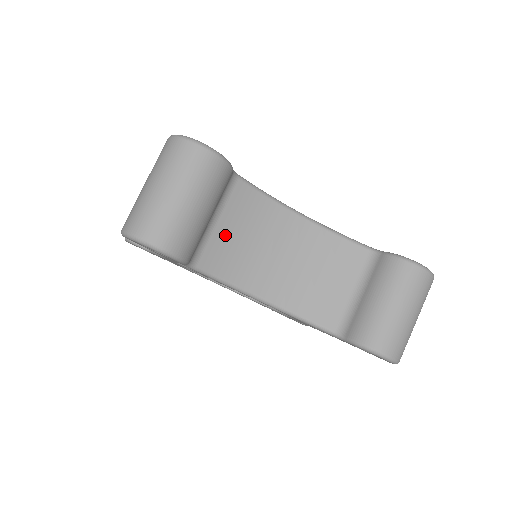
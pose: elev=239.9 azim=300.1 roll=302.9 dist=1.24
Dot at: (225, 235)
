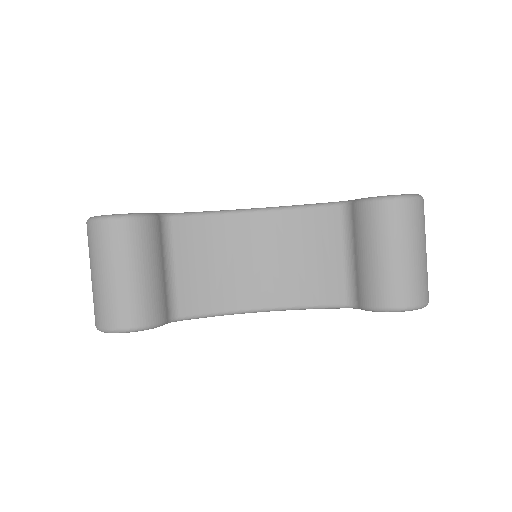
Dot at: (190, 274)
